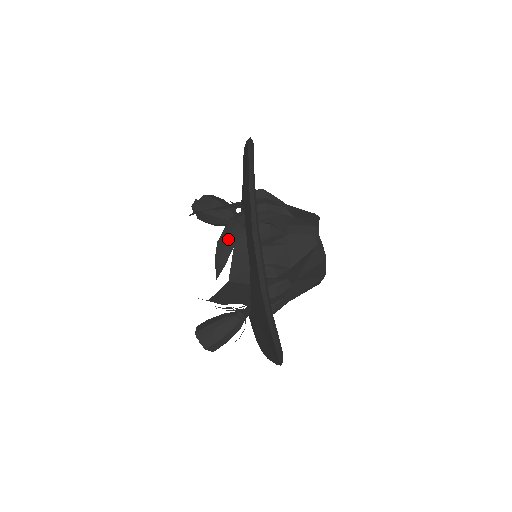
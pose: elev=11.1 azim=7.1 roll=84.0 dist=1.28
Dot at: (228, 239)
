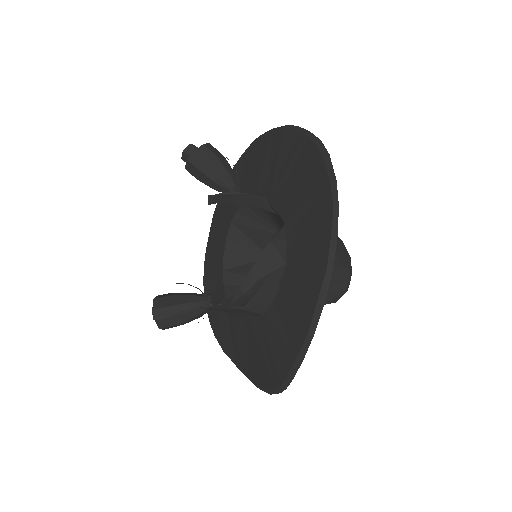
Dot at: (265, 271)
